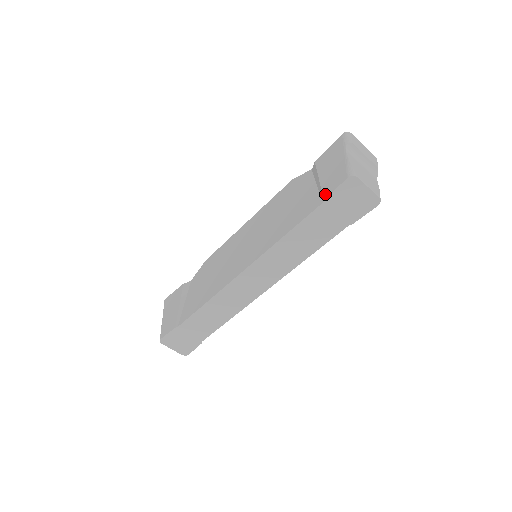
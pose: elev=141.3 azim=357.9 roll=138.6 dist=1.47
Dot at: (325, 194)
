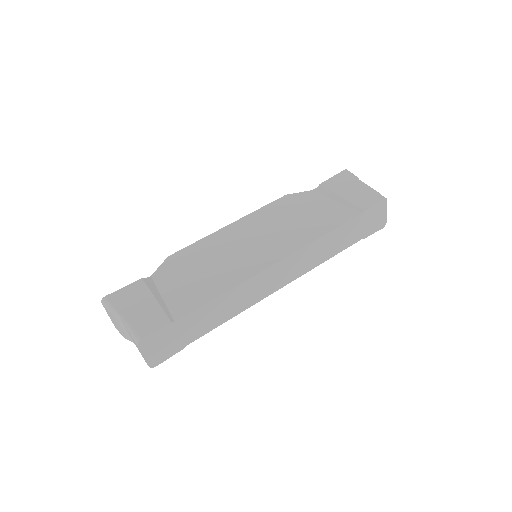
Dot at: (362, 207)
